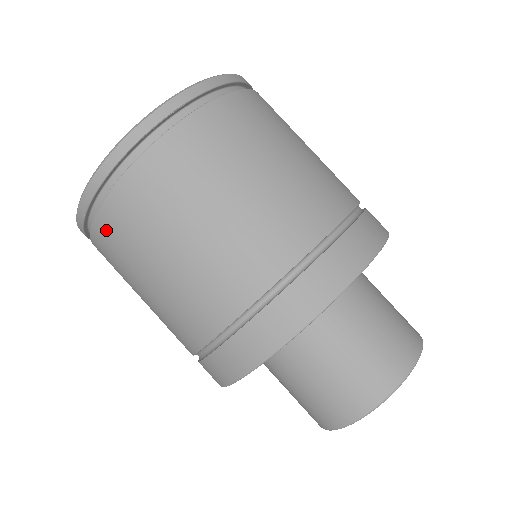
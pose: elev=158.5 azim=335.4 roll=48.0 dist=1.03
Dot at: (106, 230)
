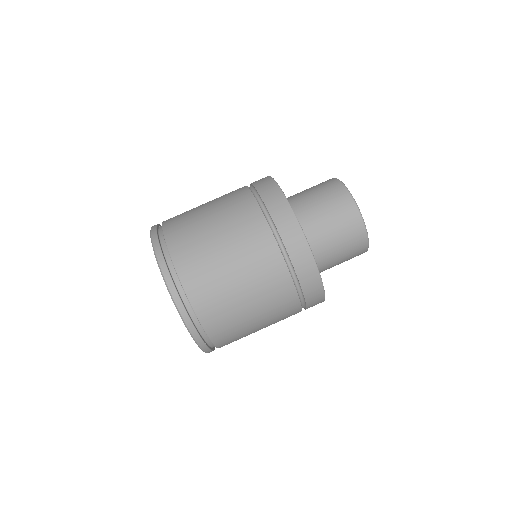
Dot at: occluded
